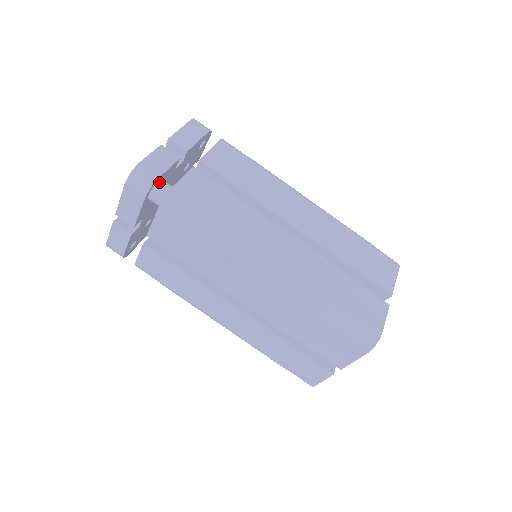
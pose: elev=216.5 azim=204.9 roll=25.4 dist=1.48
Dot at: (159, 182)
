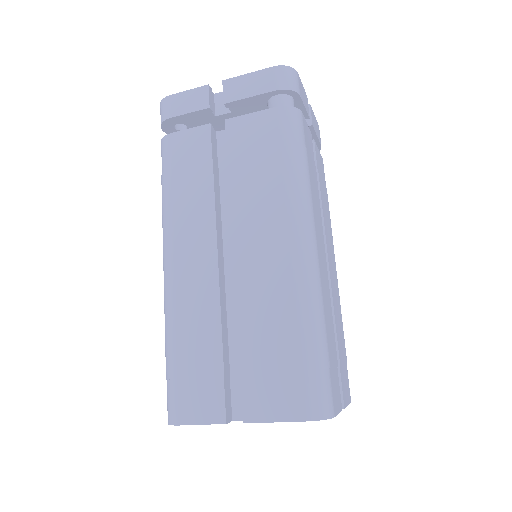
Dot at: (293, 100)
